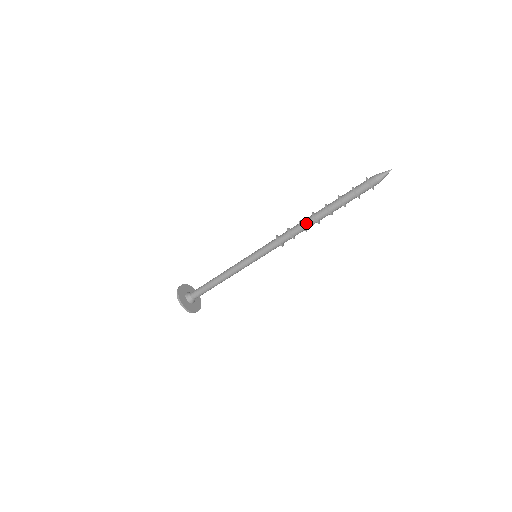
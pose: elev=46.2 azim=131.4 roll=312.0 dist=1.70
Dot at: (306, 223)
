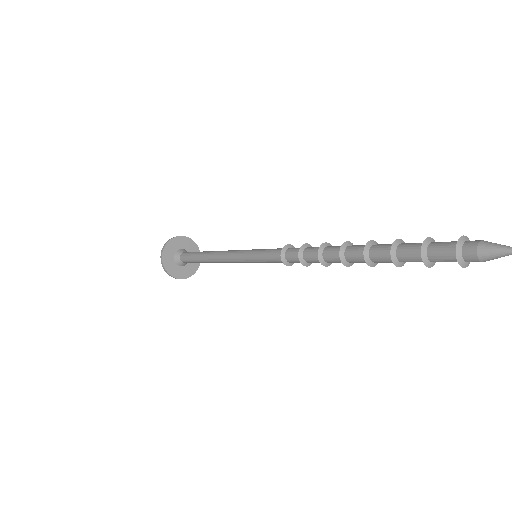
Dot at: (331, 261)
